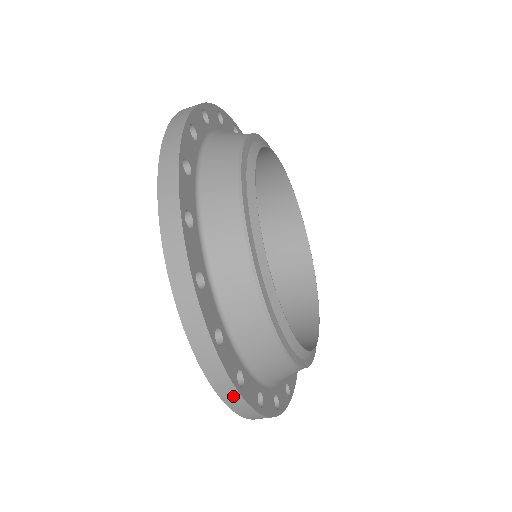
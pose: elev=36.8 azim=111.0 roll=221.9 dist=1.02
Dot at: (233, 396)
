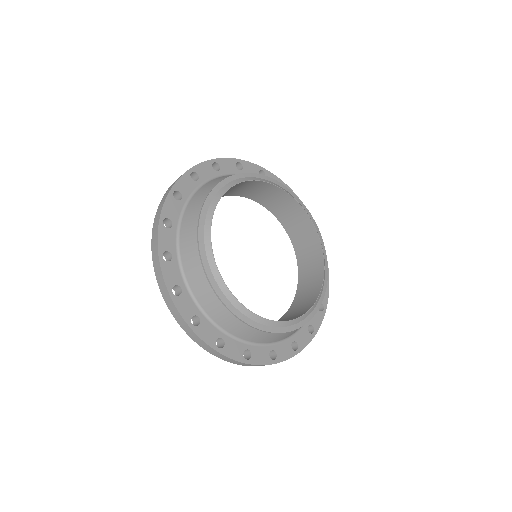
Dot at: (168, 298)
